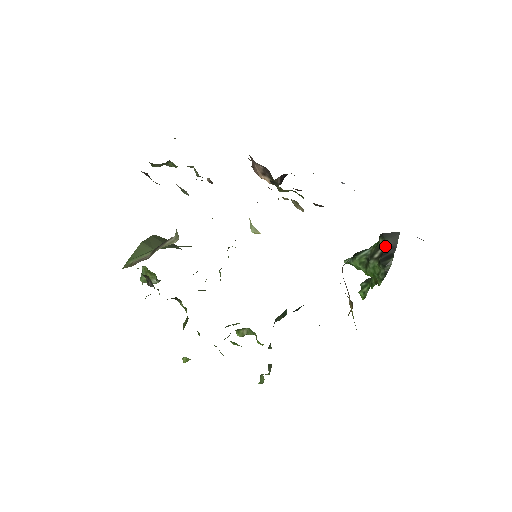
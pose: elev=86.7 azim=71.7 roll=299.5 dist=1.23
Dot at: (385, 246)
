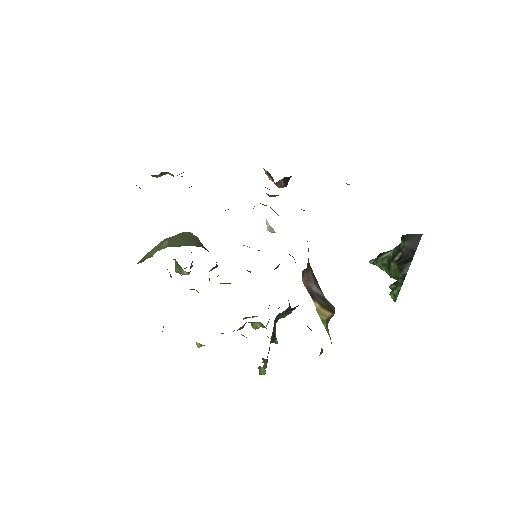
Dot at: (405, 249)
